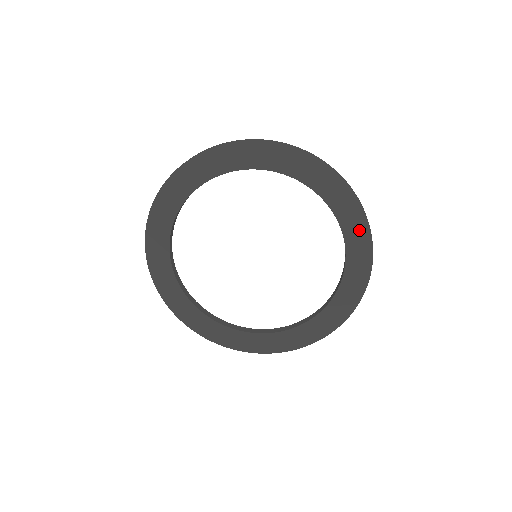
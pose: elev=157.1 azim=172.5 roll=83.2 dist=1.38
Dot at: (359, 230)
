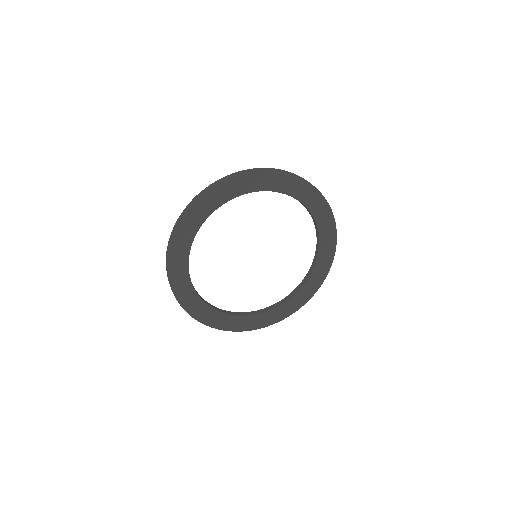
Dot at: (298, 186)
